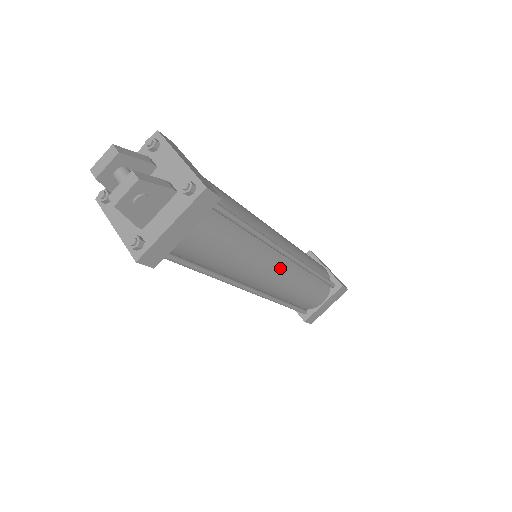
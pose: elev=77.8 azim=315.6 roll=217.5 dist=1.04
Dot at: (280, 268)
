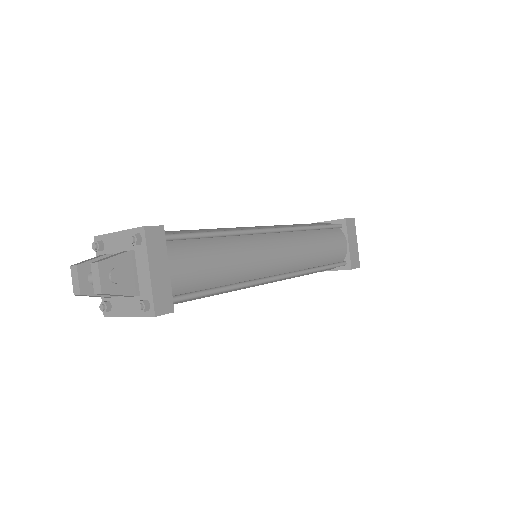
Dot at: (275, 243)
